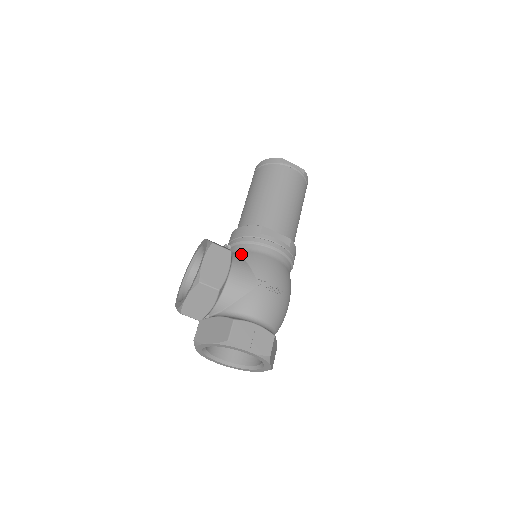
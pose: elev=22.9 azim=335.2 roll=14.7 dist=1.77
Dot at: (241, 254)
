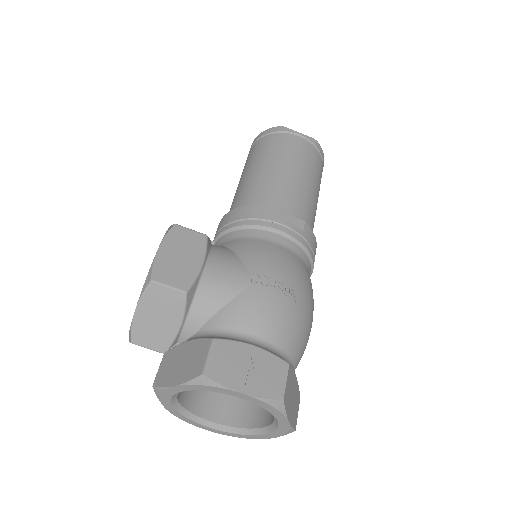
Dot at: (227, 244)
